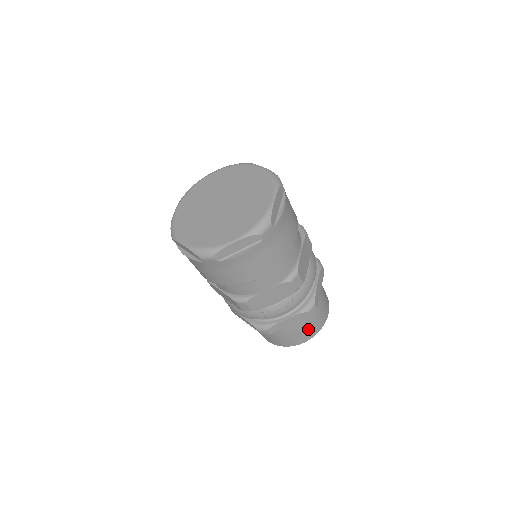
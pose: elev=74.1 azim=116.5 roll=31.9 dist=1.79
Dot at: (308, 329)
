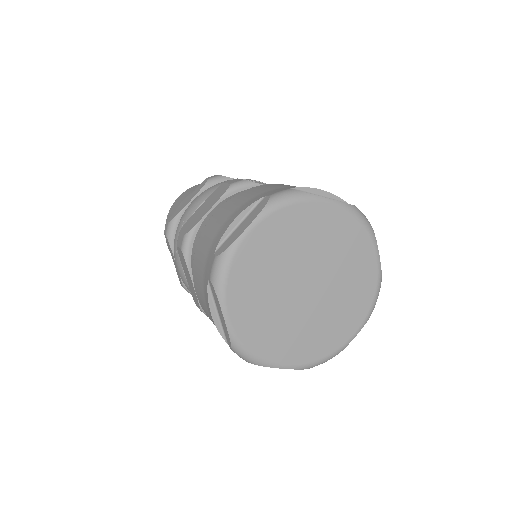
Dot at: occluded
